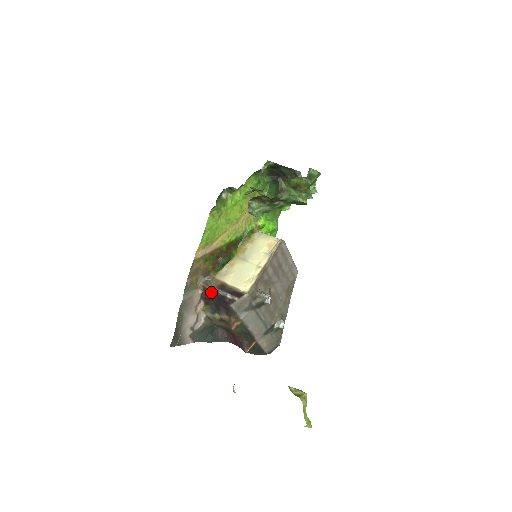
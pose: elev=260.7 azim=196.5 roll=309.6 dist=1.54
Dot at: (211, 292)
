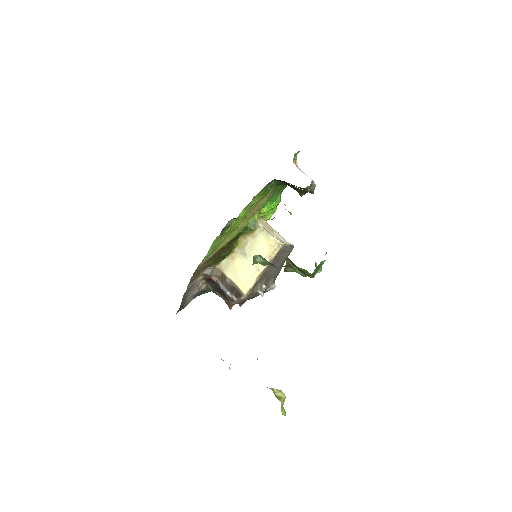
Dot at: (212, 278)
